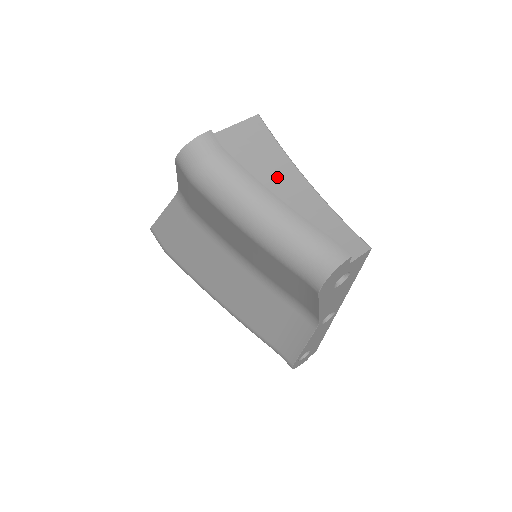
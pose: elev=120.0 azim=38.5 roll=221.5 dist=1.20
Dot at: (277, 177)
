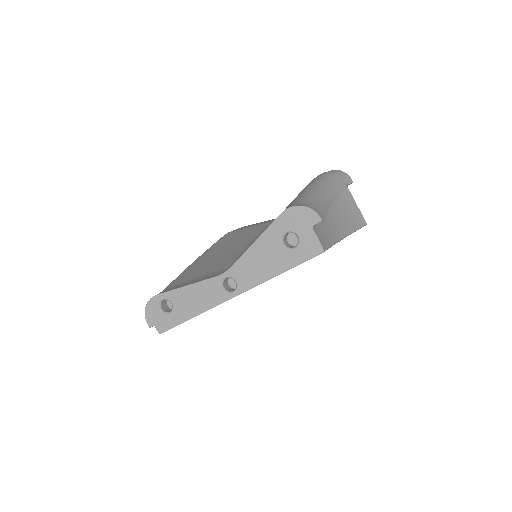
Dot at: (339, 218)
